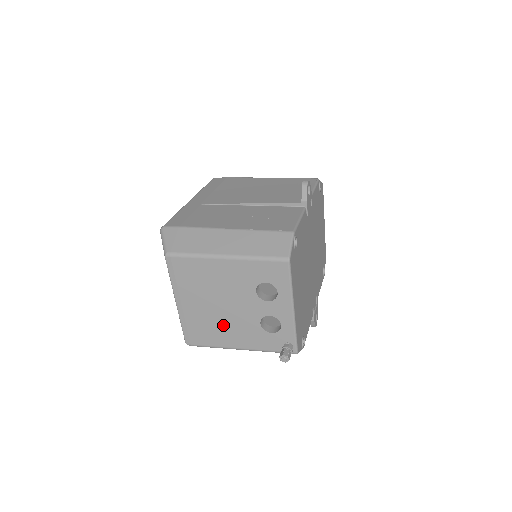
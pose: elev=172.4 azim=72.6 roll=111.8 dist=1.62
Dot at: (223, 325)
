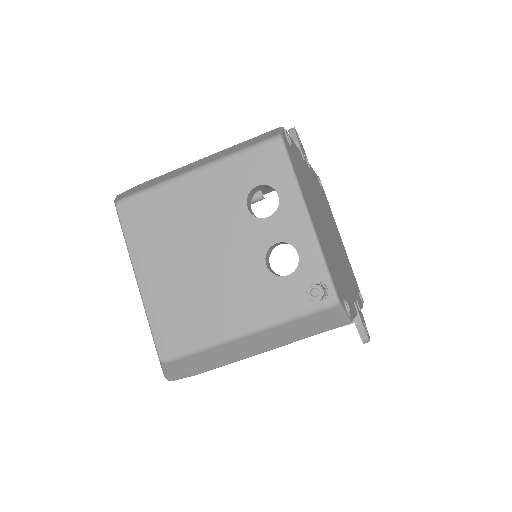
Dot at: (211, 293)
